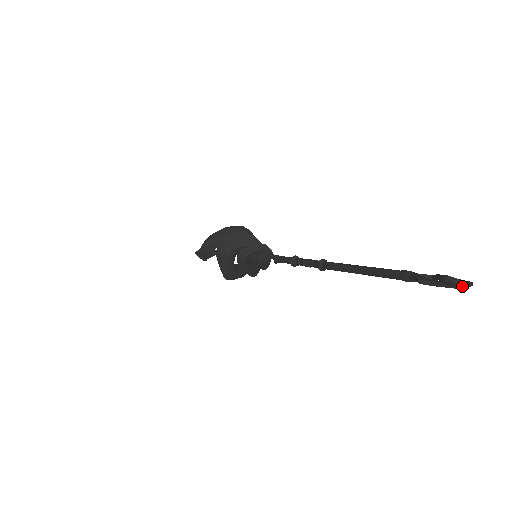
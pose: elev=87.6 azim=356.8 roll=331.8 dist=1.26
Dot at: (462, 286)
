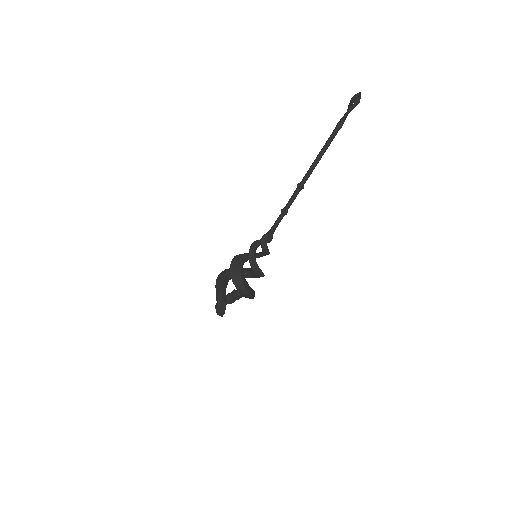
Dot at: (359, 94)
